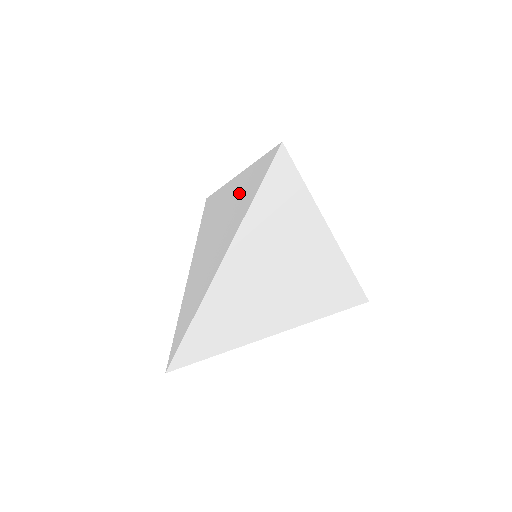
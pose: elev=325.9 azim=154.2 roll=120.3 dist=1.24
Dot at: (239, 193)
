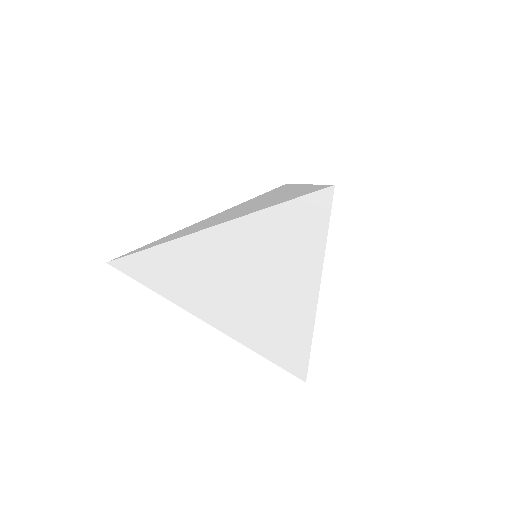
Dot at: (283, 195)
